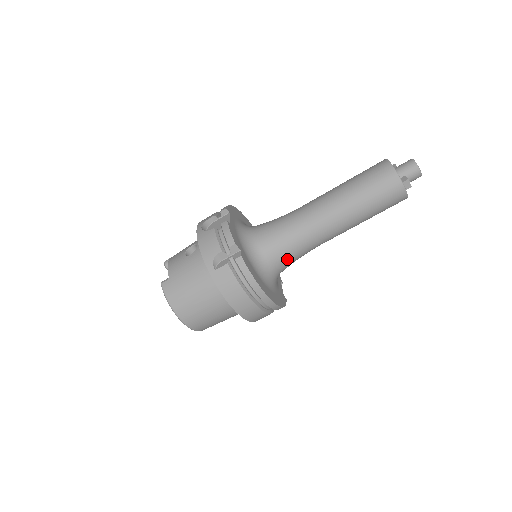
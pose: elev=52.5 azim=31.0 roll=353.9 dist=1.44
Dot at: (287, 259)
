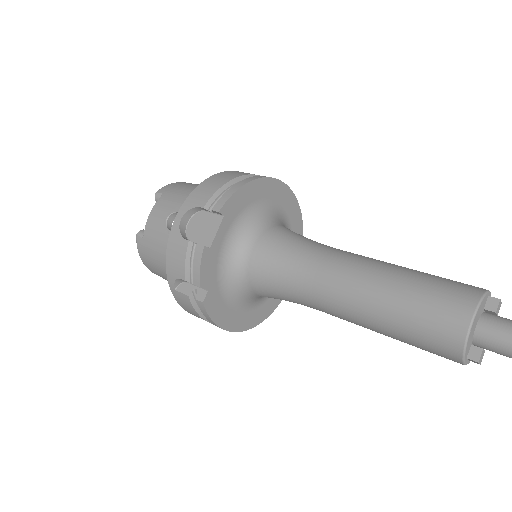
Dot at: occluded
